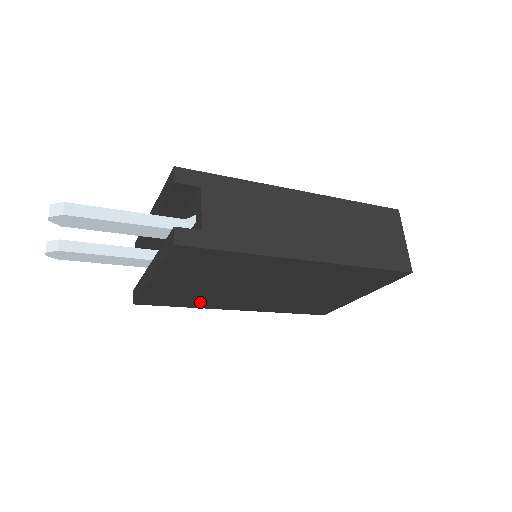
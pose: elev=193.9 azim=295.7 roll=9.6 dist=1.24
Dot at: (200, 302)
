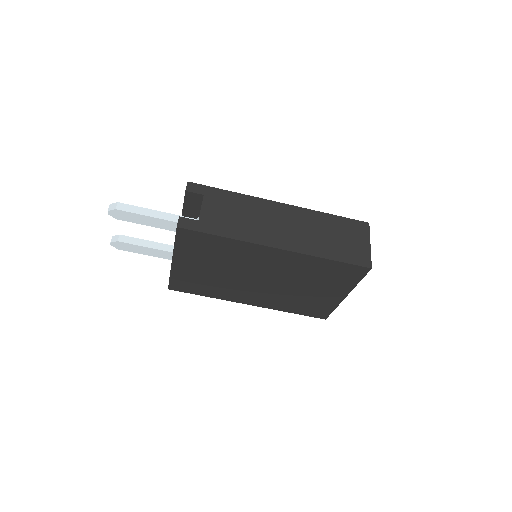
Dot at: (216, 291)
